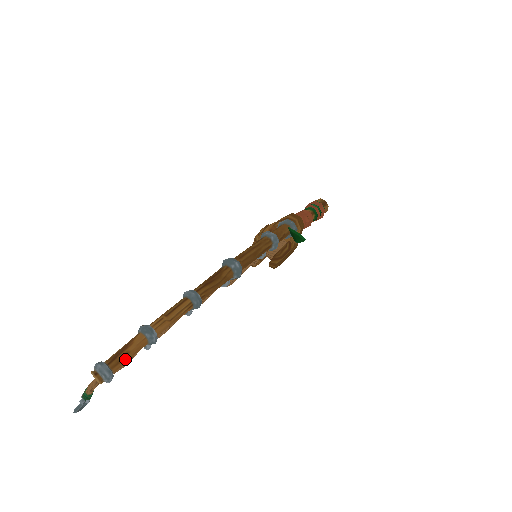
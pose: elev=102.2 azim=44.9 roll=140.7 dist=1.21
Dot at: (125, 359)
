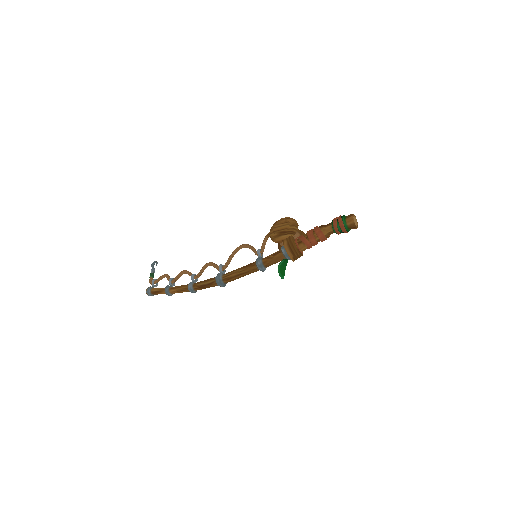
Dot at: occluded
